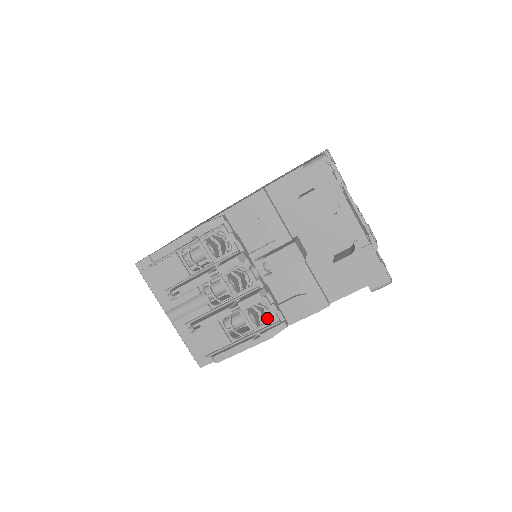
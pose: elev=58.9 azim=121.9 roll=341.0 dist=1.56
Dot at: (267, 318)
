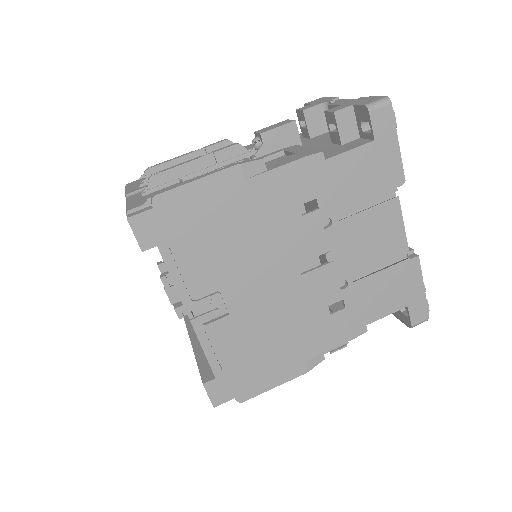
Dot at: occluded
